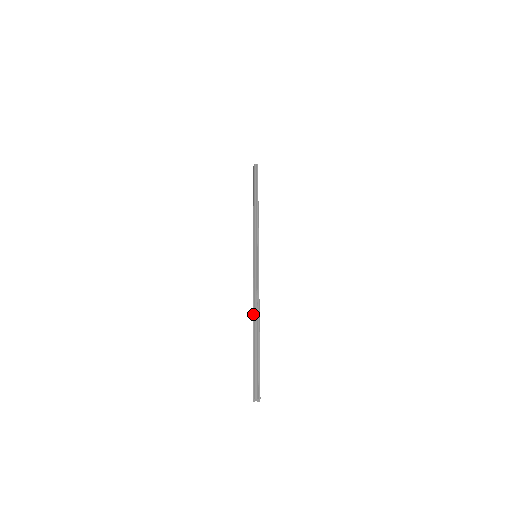
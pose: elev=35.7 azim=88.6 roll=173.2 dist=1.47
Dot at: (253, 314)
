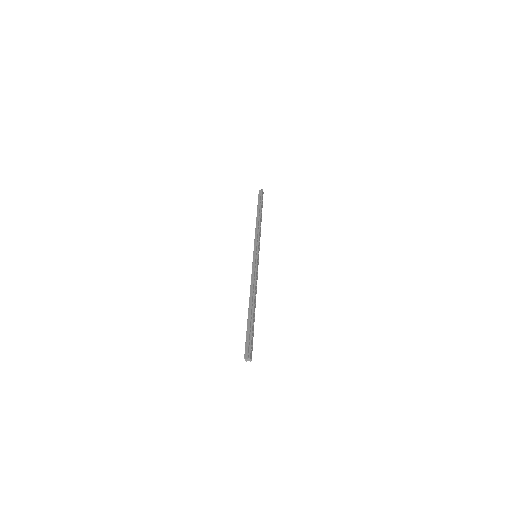
Dot at: (249, 298)
